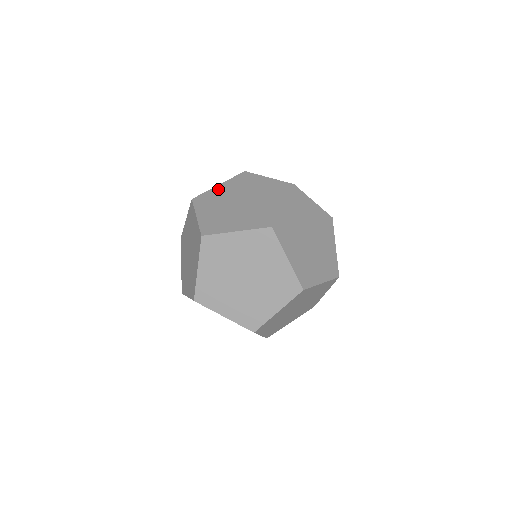
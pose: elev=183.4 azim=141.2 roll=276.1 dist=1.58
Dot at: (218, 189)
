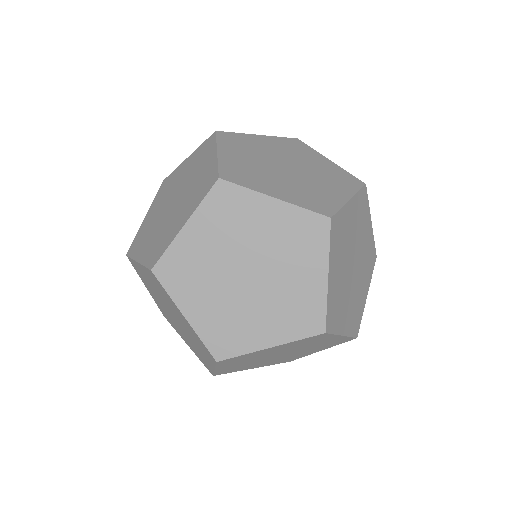
Dot at: (189, 240)
